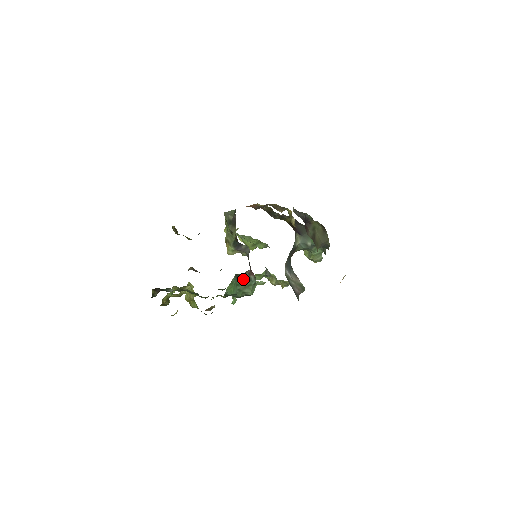
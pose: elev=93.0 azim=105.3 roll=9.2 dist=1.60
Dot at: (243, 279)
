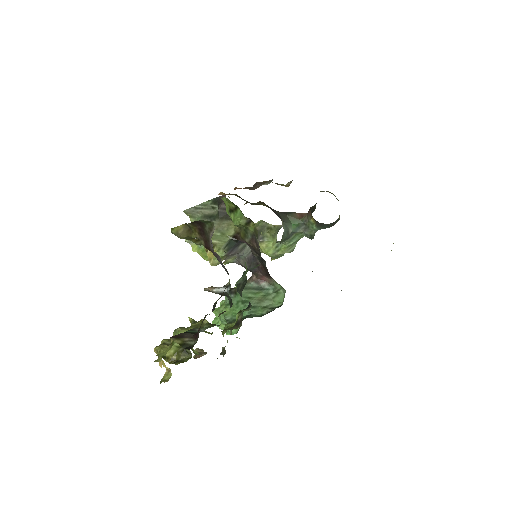
Dot at: (250, 291)
